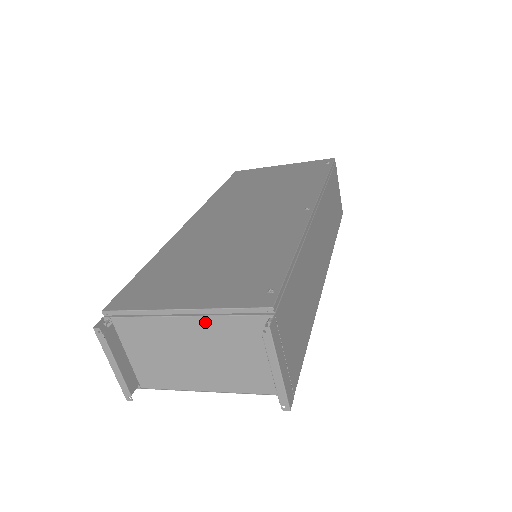
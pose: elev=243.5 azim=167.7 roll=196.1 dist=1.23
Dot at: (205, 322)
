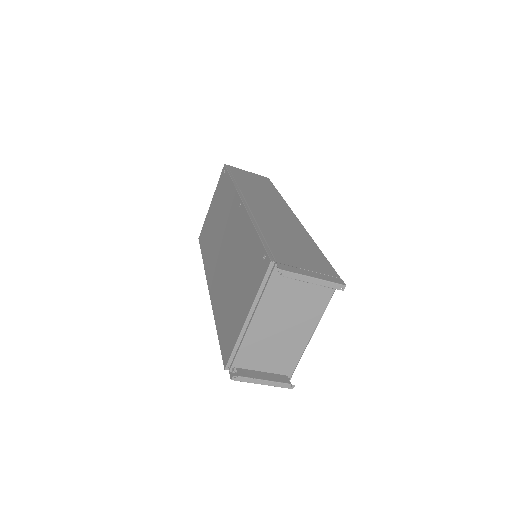
Dot at: (262, 308)
